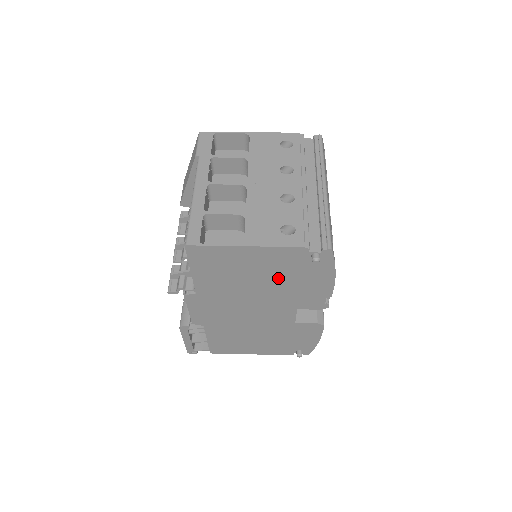
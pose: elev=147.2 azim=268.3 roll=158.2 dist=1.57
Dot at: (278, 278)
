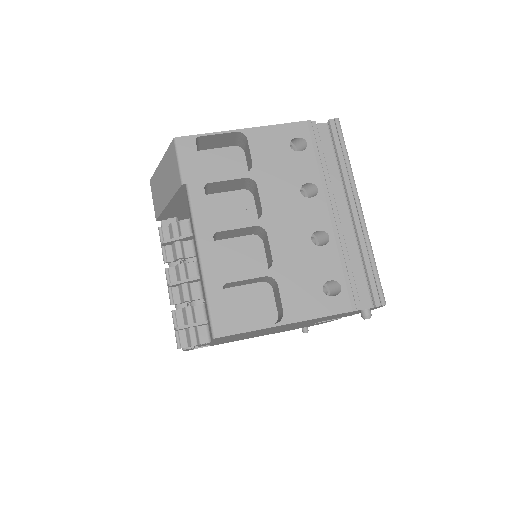
Dot at: (312, 321)
